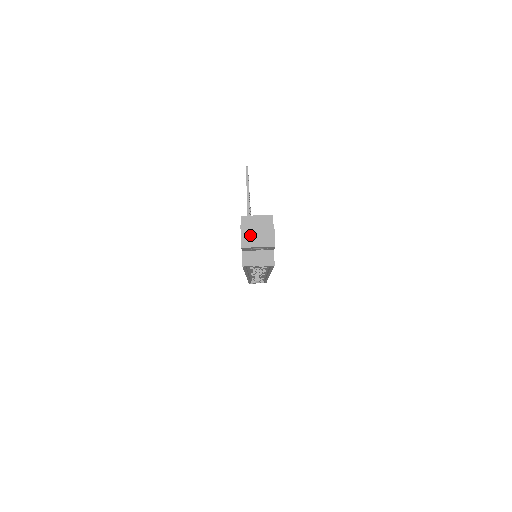
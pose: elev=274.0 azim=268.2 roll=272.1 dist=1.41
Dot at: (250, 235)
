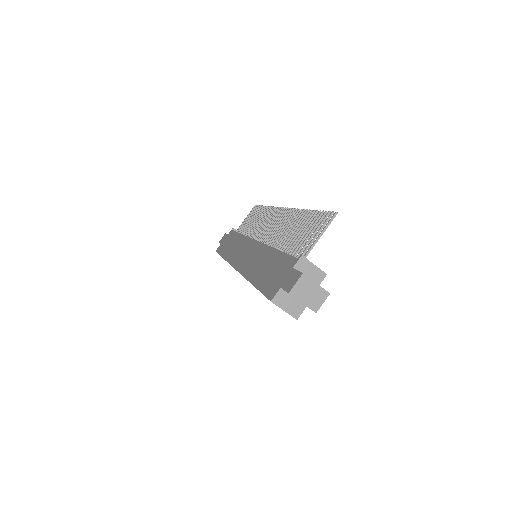
Dot at: (304, 288)
